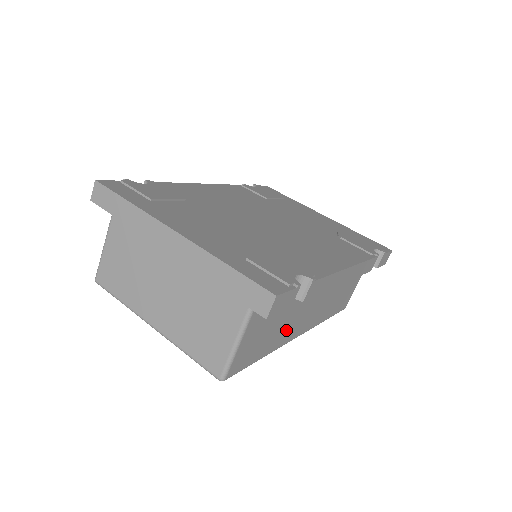
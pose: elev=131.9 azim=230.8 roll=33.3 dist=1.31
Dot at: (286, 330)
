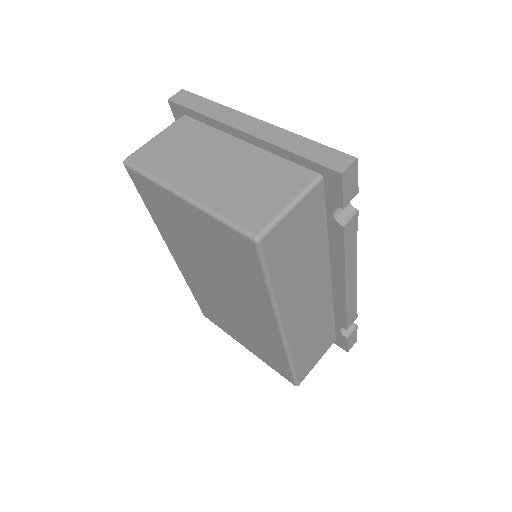
Dot at: (293, 288)
